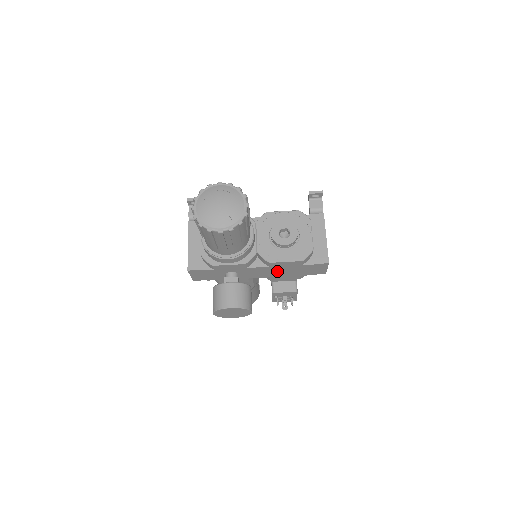
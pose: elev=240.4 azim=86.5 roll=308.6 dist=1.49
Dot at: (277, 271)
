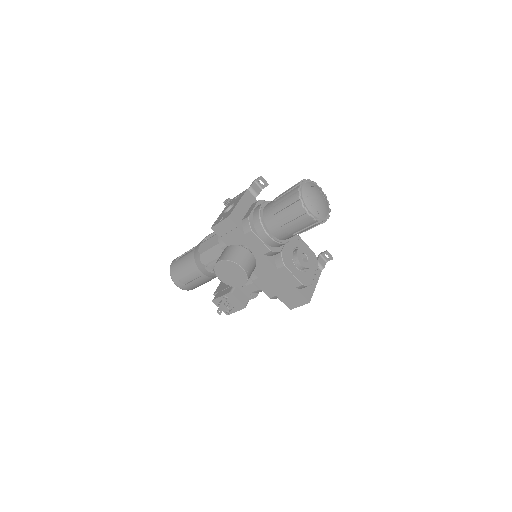
Dot at: (273, 277)
